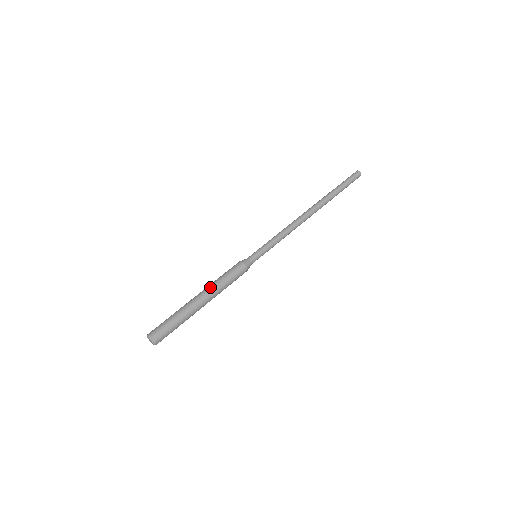
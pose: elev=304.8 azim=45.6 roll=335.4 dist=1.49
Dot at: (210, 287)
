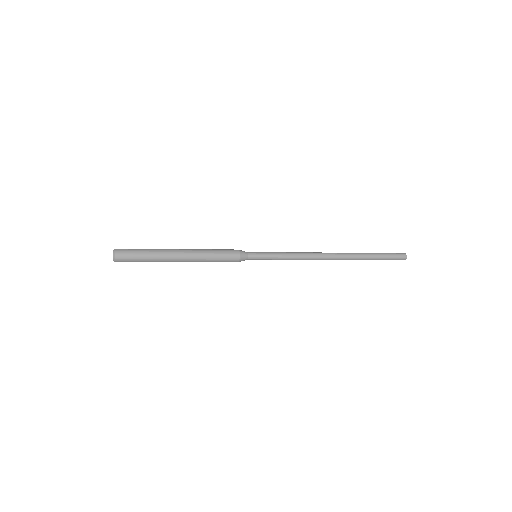
Dot at: (195, 249)
